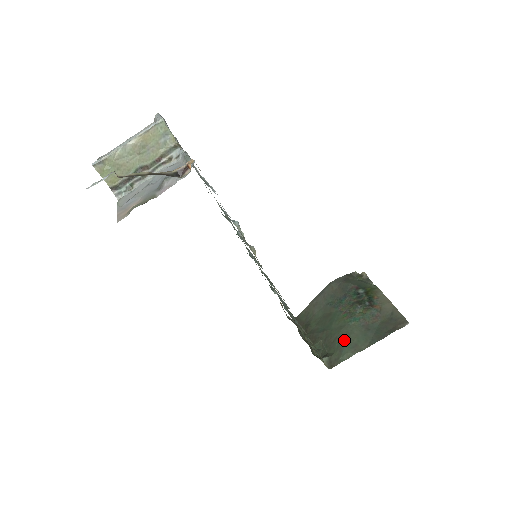
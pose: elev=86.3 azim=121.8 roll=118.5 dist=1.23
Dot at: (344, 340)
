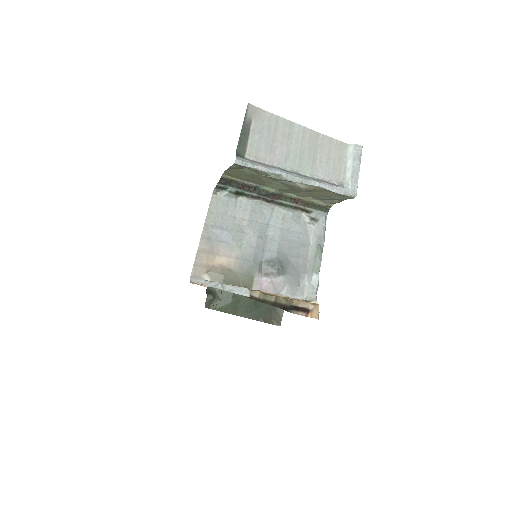
Dot at: (235, 297)
